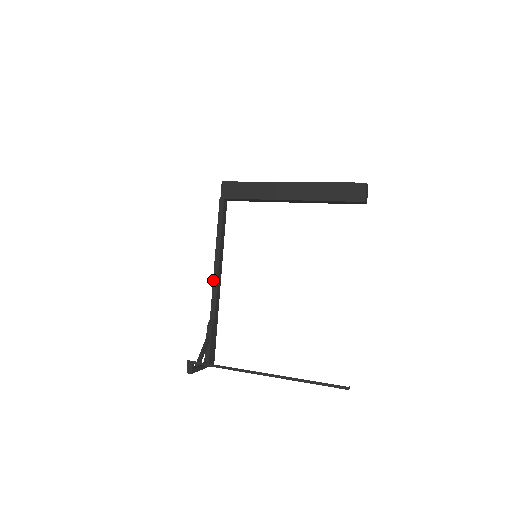
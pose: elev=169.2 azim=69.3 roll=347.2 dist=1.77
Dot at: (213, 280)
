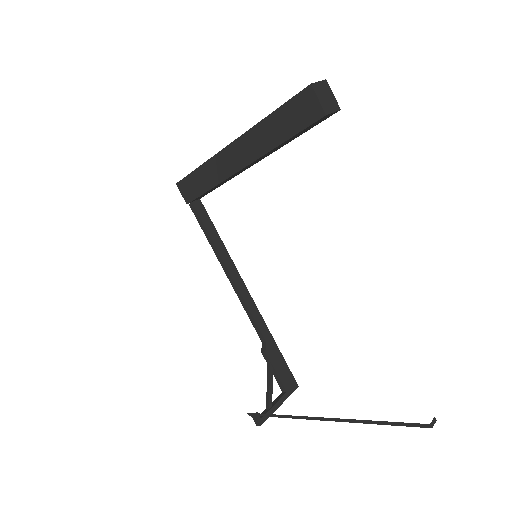
Dot at: (239, 299)
